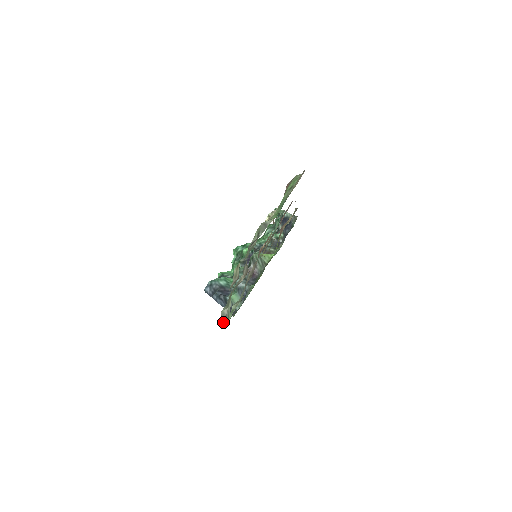
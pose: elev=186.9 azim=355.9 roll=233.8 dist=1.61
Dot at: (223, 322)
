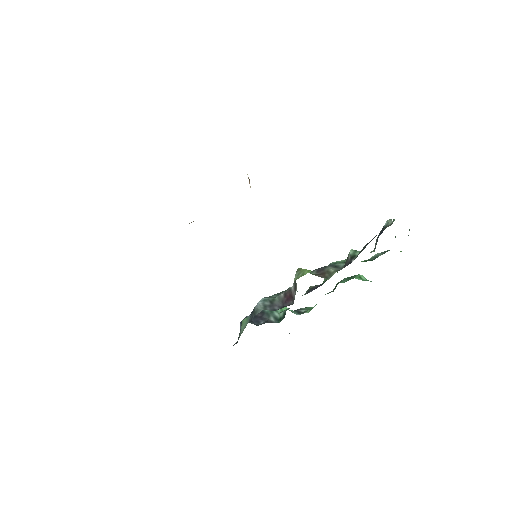
Dot at: occluded
